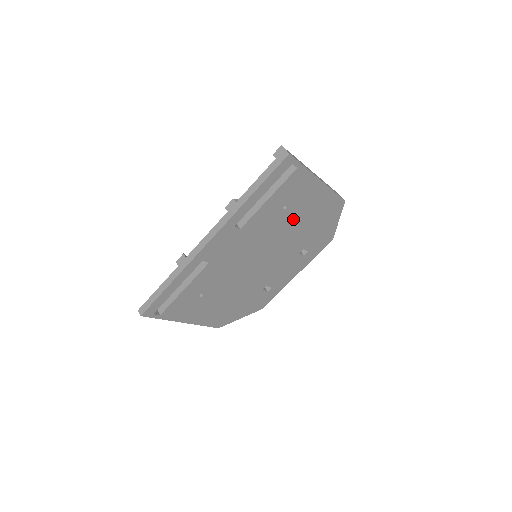
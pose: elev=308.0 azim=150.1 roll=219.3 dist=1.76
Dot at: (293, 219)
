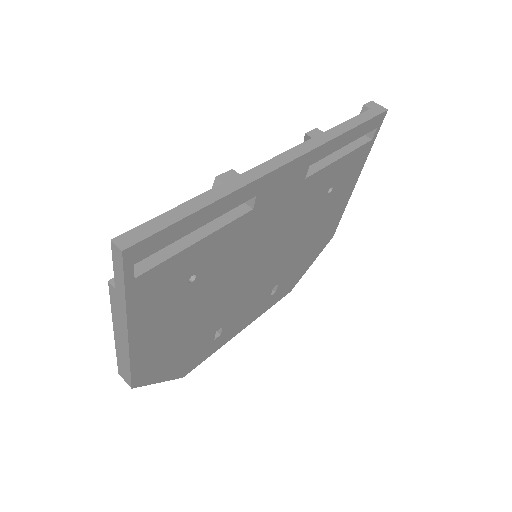
Dot at: (315, 219)
